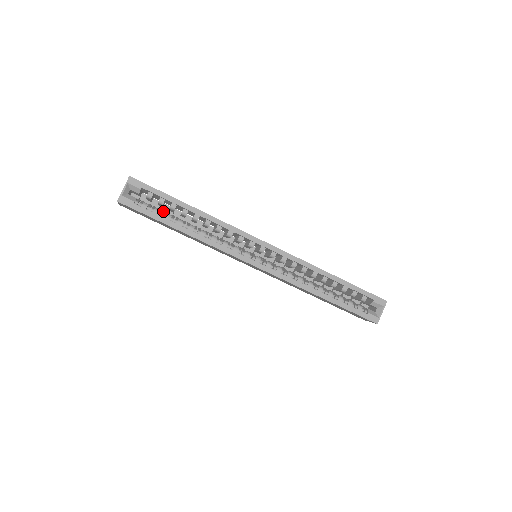
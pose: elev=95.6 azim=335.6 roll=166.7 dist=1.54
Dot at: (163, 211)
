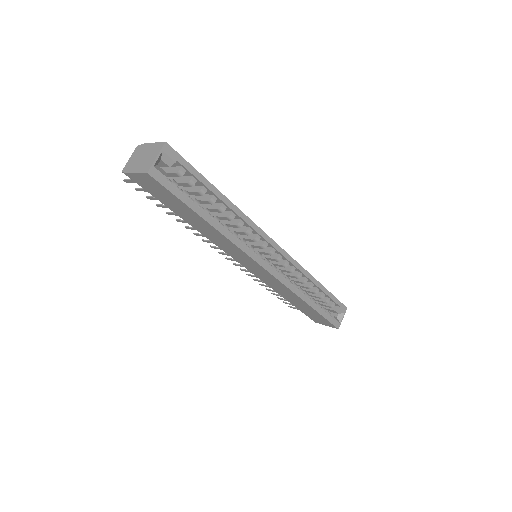
Dot at: occluded
